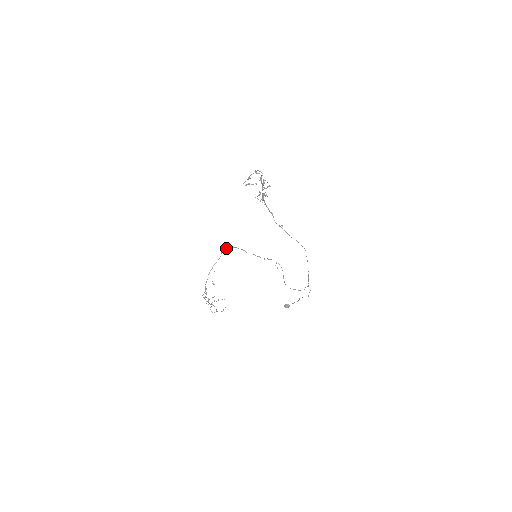
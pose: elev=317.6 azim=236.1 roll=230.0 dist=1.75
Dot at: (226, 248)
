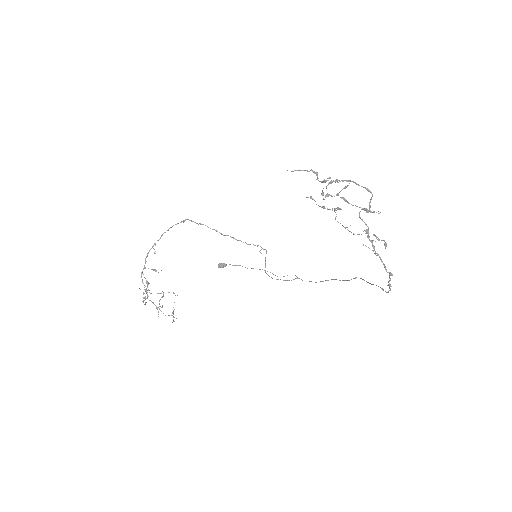
Dot at: (182, 221)
